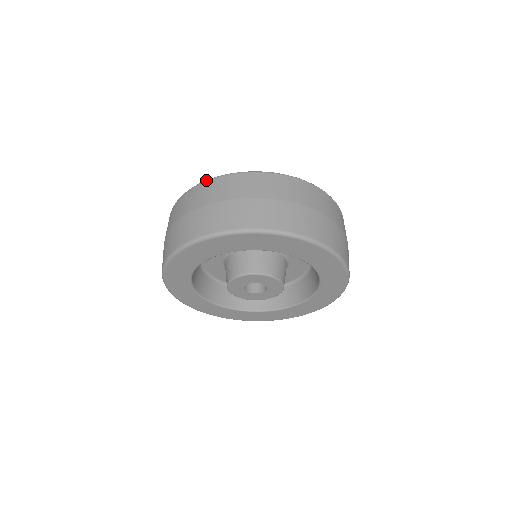
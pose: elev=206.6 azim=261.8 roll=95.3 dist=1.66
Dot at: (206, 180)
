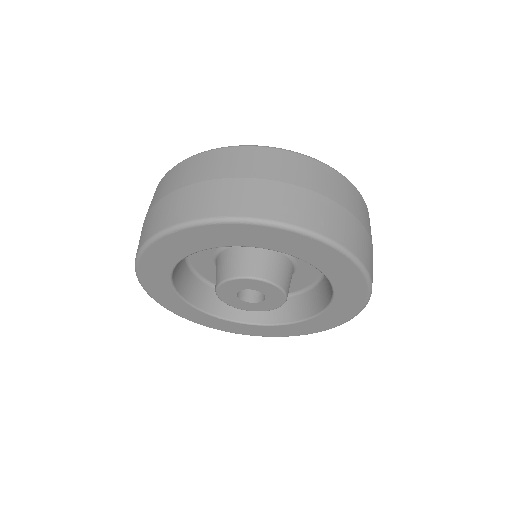
Dot at: occluded
